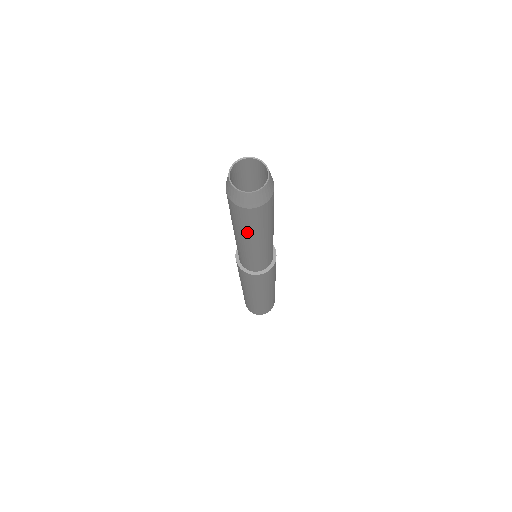
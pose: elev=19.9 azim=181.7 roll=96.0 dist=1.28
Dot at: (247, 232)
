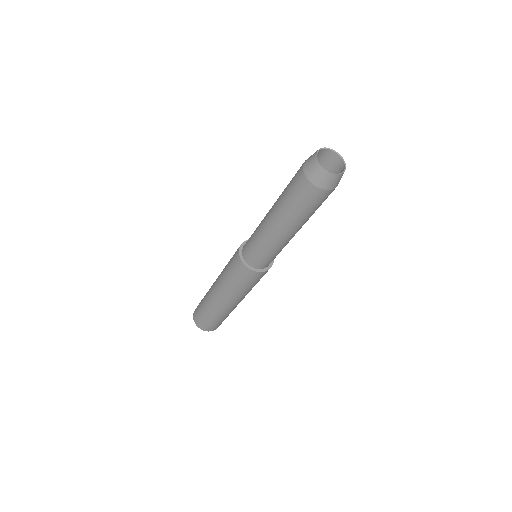
Dot at: (308, 218)
